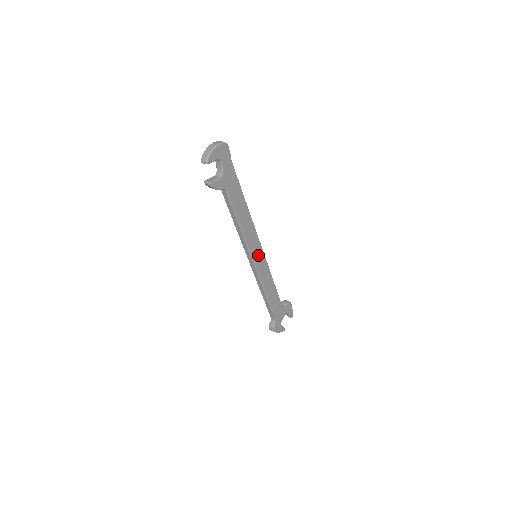
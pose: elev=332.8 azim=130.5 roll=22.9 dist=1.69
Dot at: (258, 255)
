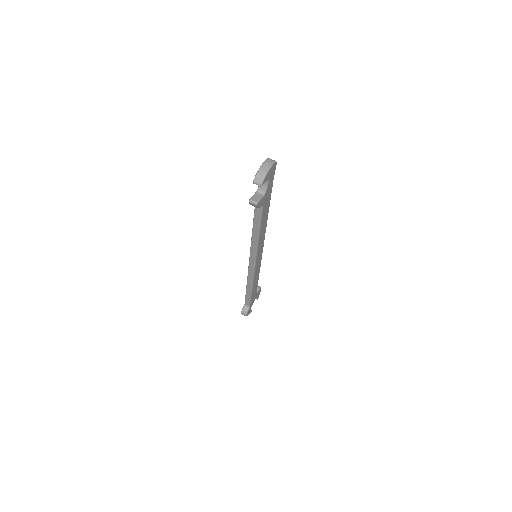
Dot at: (259, 256)
